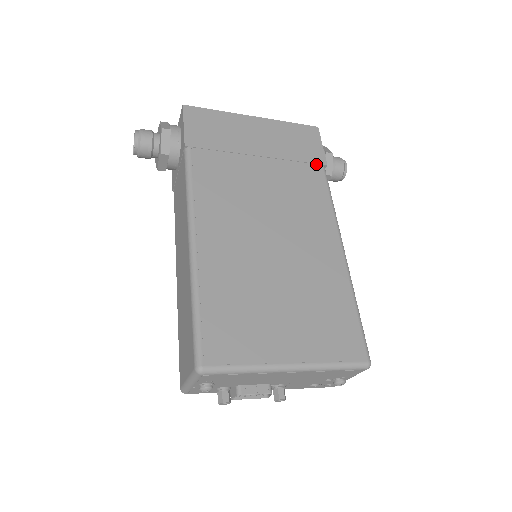
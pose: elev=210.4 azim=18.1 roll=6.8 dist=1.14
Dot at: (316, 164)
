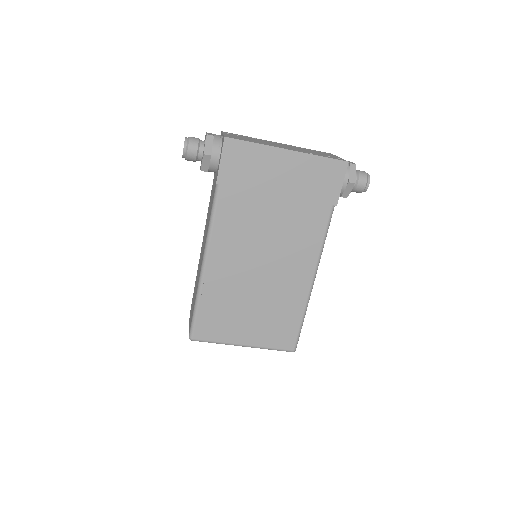
Dot at: (327, 204)
